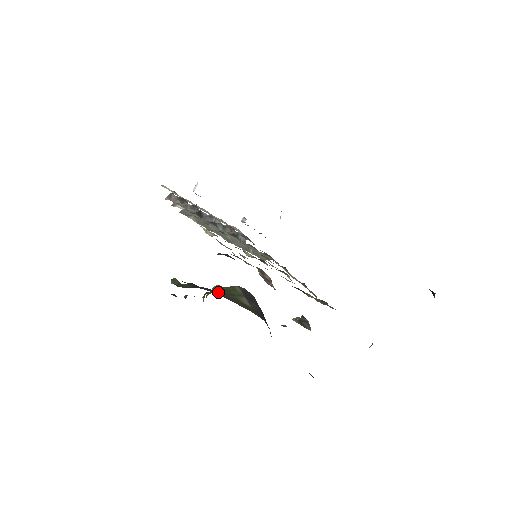
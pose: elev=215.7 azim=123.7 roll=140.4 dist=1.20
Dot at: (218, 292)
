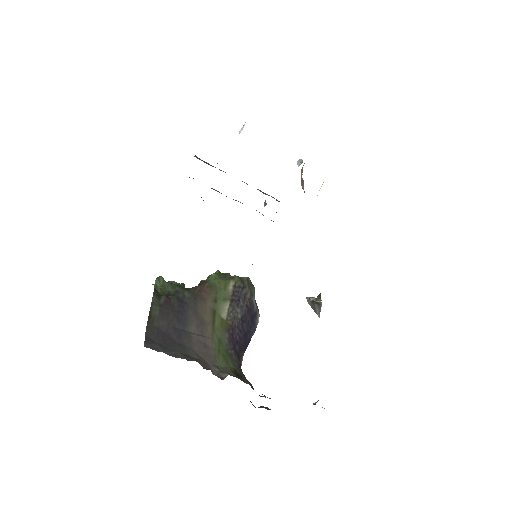
Dot at: (197, 299)
